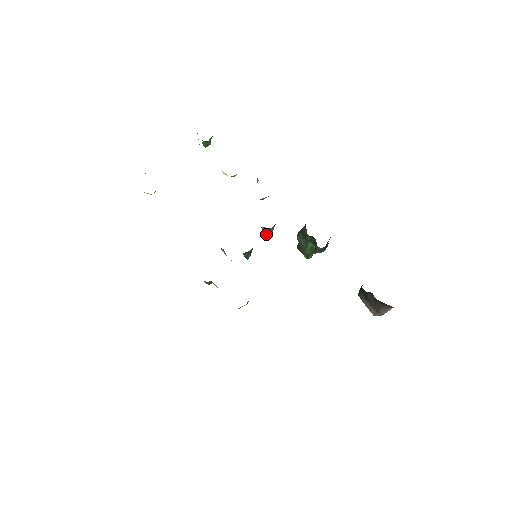
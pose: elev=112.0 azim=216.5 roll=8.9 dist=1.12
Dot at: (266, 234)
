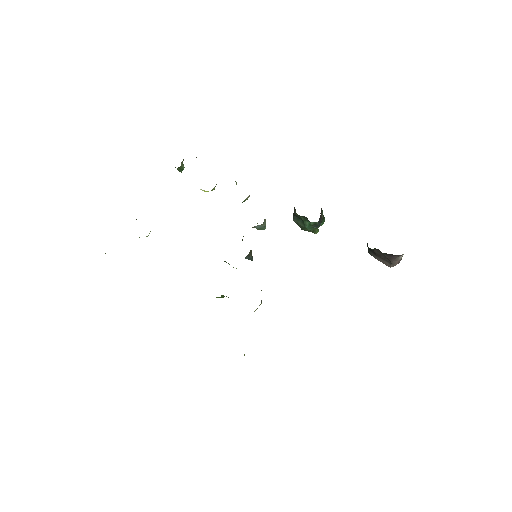
Dot at: occluded
